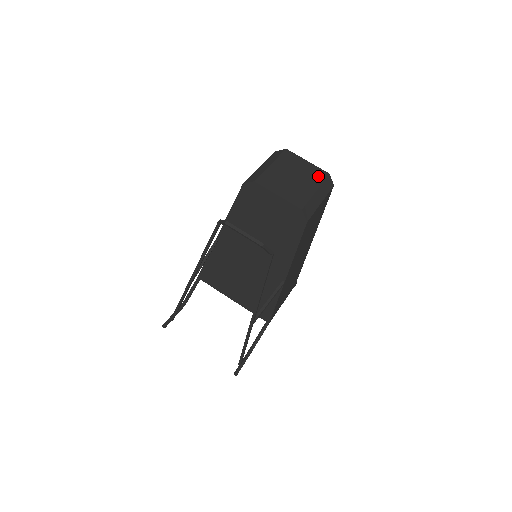
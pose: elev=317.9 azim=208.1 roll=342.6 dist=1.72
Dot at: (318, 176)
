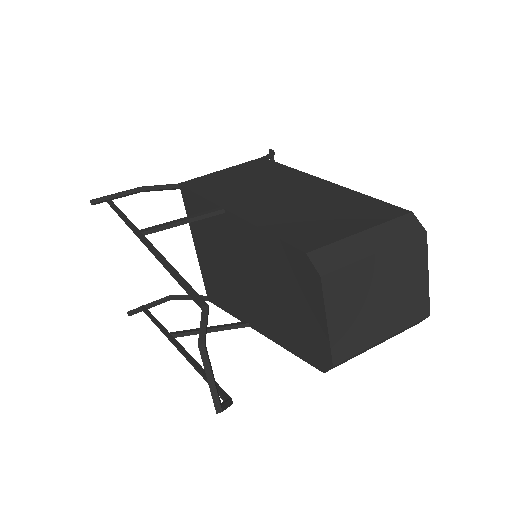
Dot at: (413, 313)
